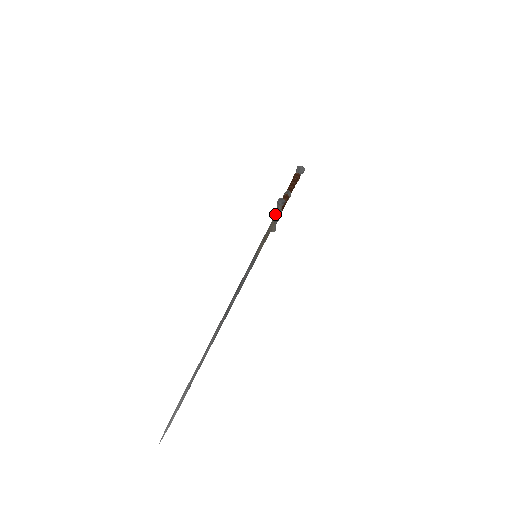
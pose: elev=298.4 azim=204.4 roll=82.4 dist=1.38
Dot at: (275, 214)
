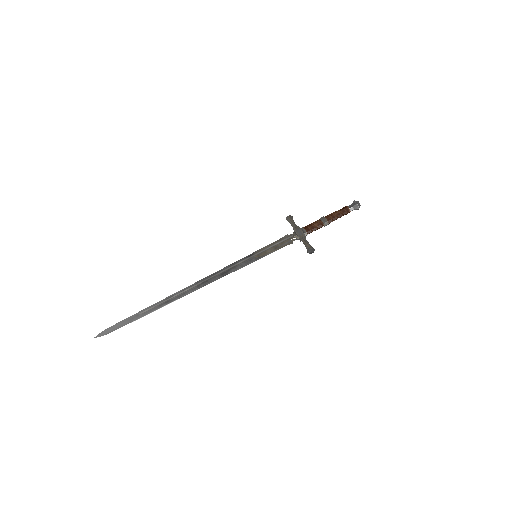
Dot at: (300, 239)
